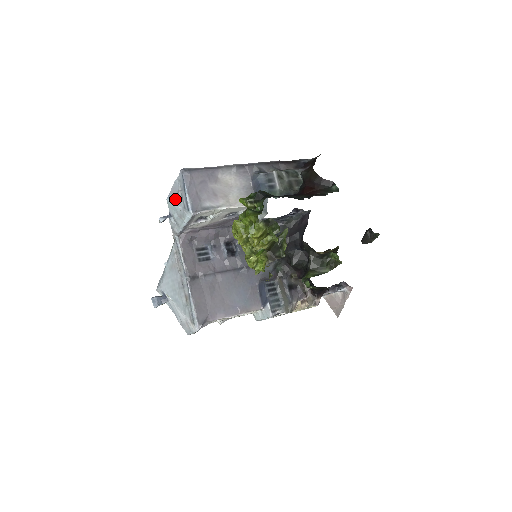
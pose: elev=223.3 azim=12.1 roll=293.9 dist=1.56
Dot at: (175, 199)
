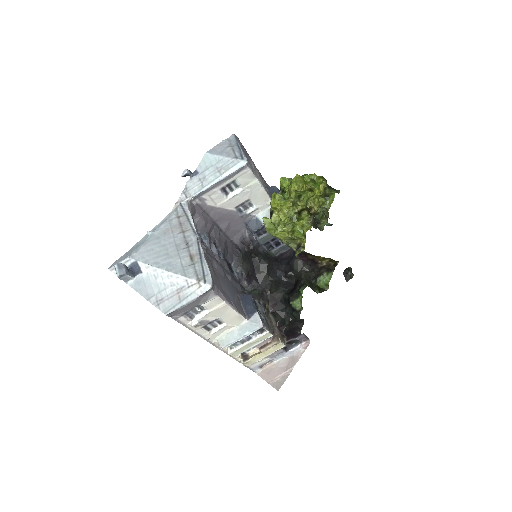
Dot at: (221, 152)
